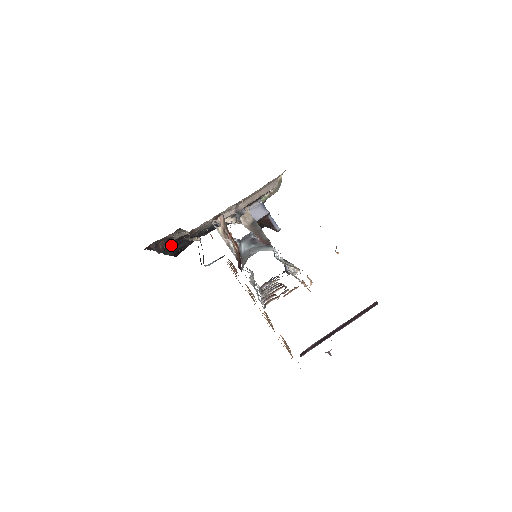
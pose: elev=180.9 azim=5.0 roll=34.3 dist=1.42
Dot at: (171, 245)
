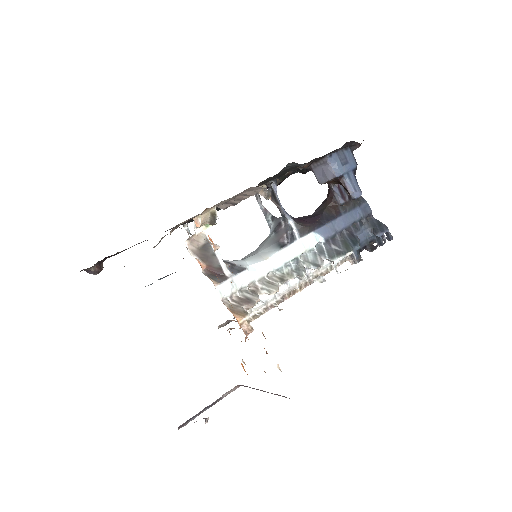
Dot at: occluded
